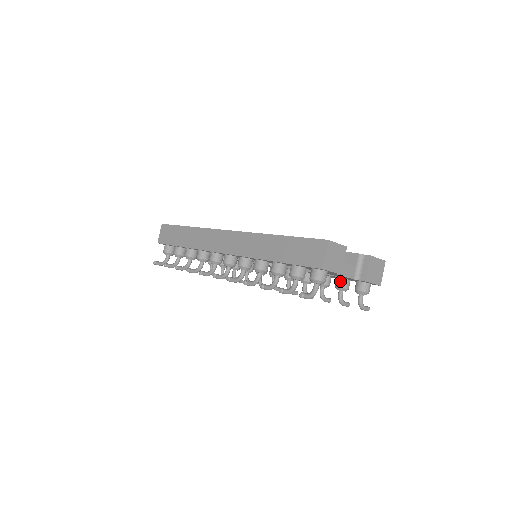
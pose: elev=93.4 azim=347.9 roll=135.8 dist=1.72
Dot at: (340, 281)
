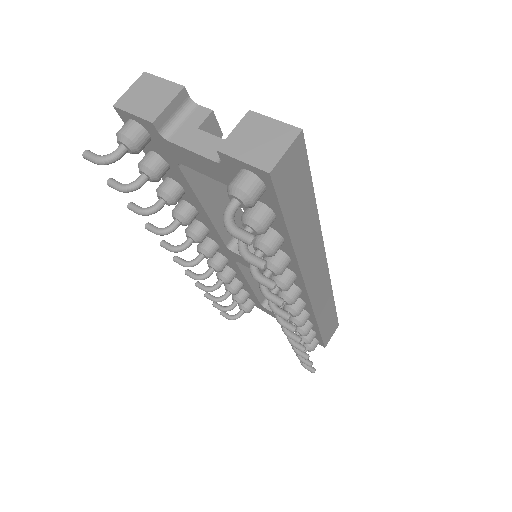
Dot at: occluded
